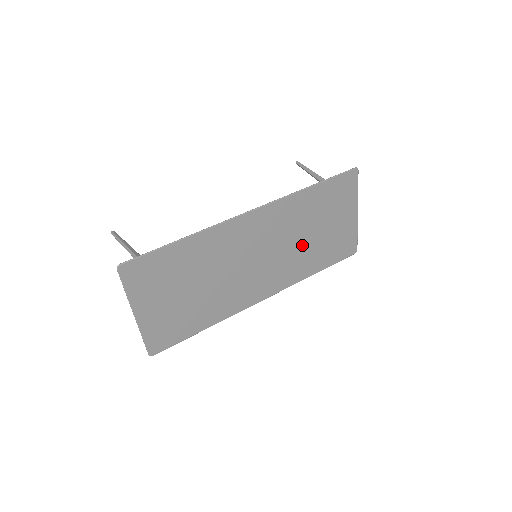
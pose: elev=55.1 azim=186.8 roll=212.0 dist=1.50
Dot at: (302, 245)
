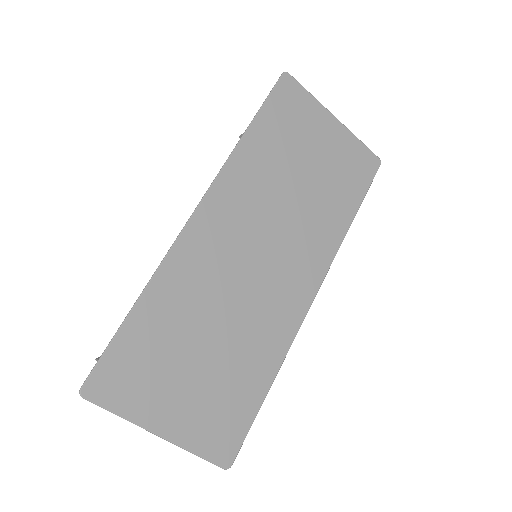
Dot at: (301, 202)
